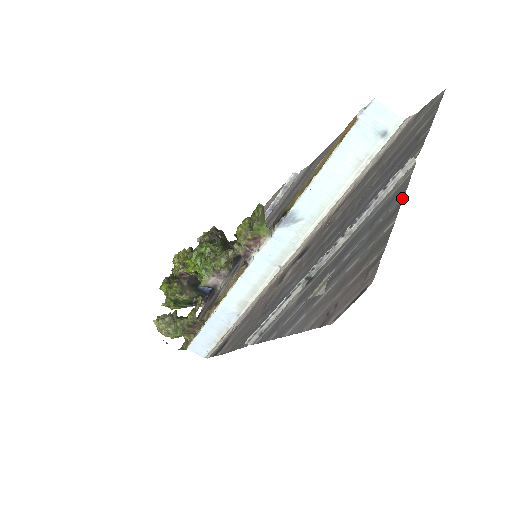
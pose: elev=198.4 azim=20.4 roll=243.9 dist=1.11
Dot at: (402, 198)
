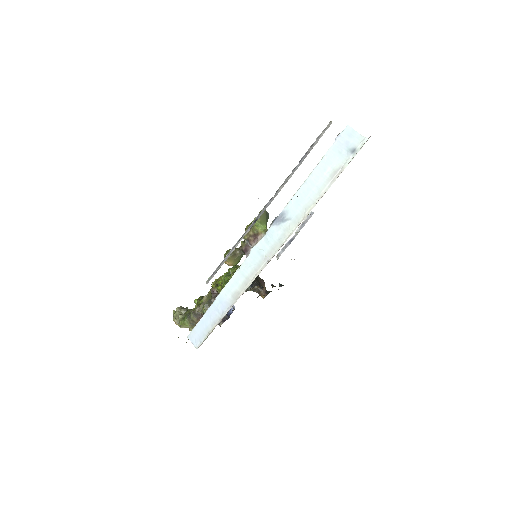
Dot at: occluded
